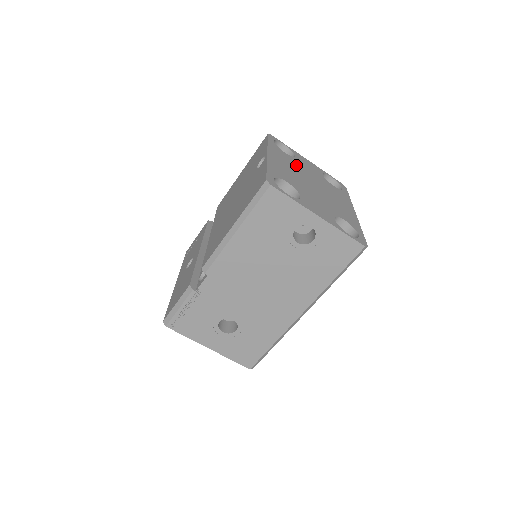
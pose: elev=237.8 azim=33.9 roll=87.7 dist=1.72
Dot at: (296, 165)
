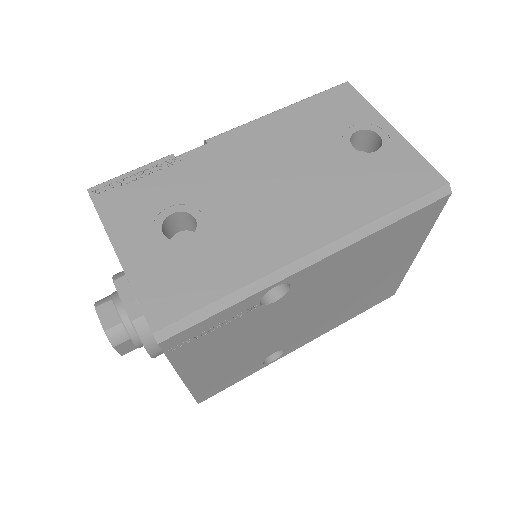
Dot at: occluded
